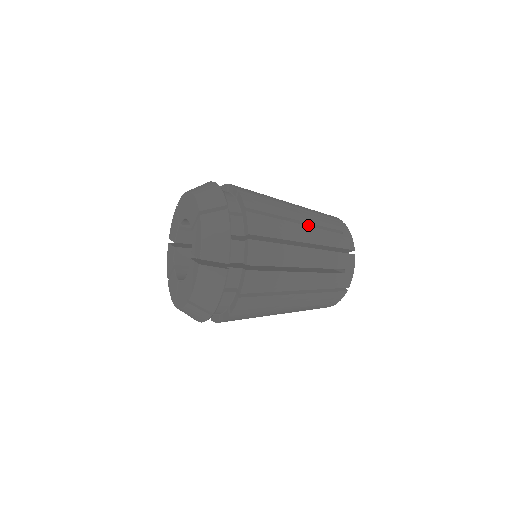
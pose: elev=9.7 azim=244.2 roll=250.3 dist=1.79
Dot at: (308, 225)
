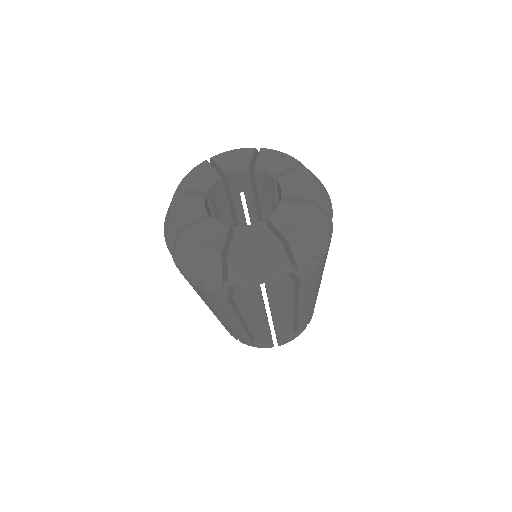
Dot at: occluded
